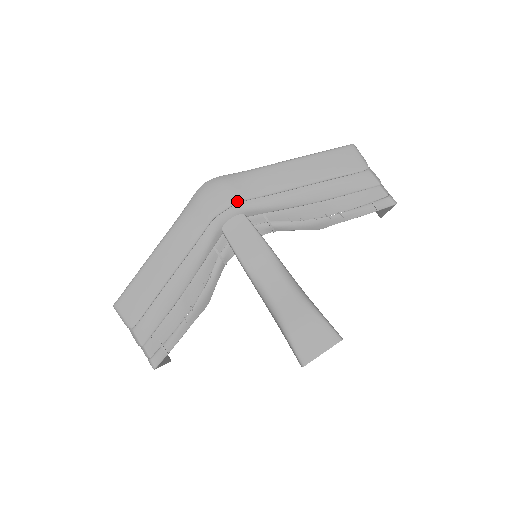
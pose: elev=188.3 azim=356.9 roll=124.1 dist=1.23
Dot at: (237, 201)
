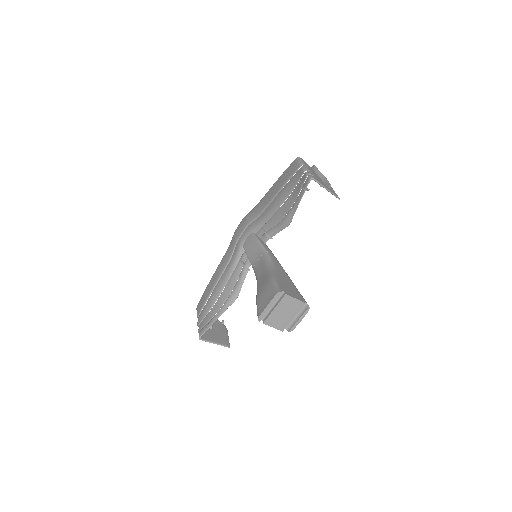
Dot at: (247, 225)
